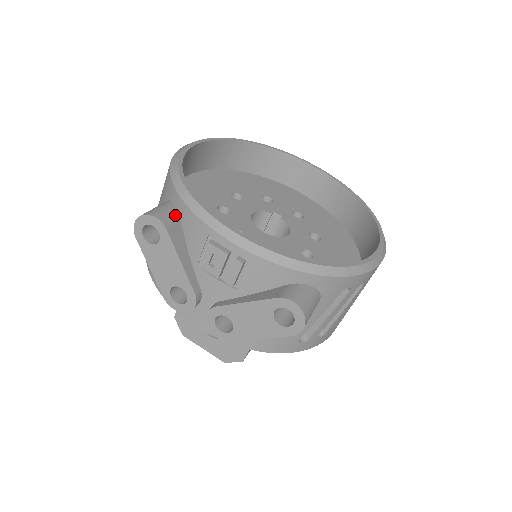
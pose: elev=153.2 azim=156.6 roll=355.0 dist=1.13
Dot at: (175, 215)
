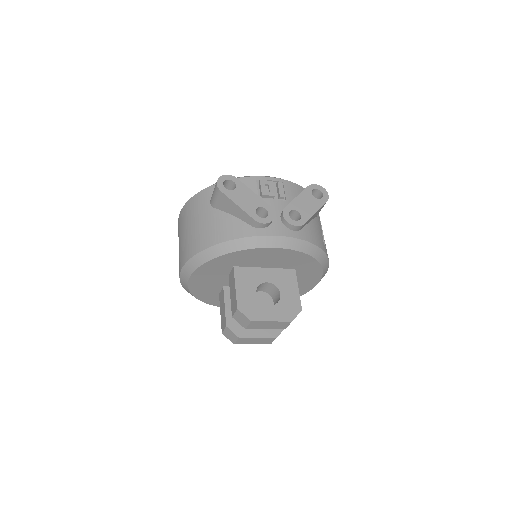
Dot at: occluded
